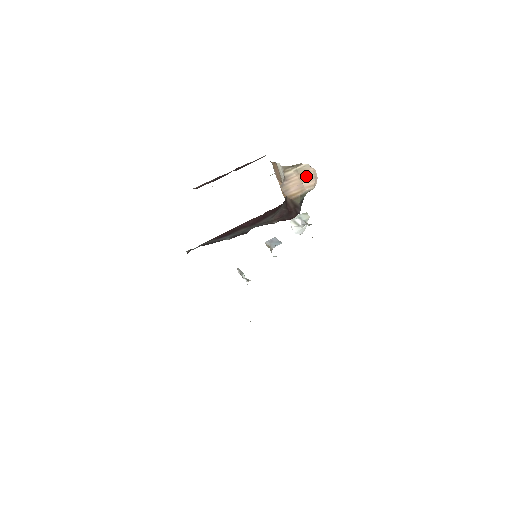
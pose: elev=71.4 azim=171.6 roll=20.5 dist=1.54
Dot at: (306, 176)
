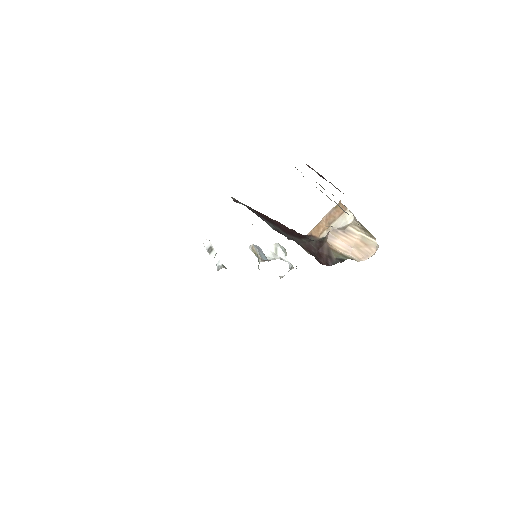
Dot at: (363, 247)
